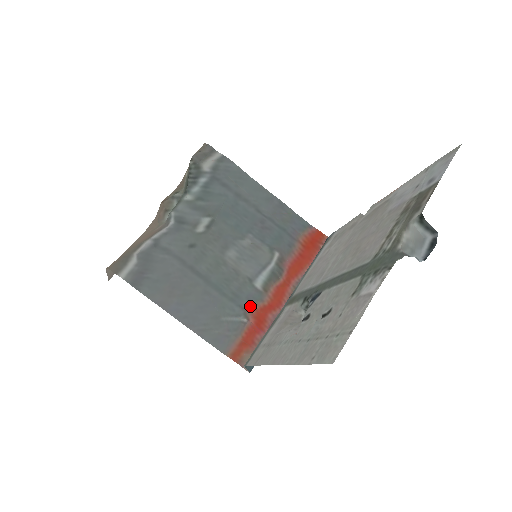
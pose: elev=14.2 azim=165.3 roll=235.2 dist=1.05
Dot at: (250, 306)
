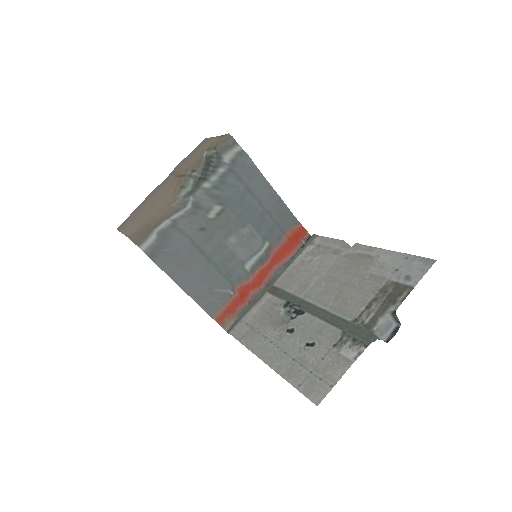
Dot at: (238, 283)
